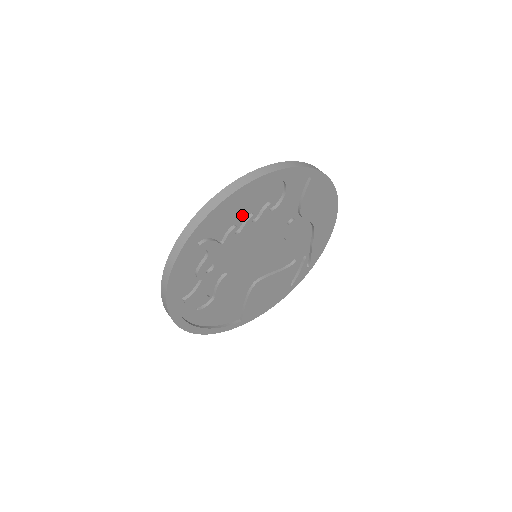
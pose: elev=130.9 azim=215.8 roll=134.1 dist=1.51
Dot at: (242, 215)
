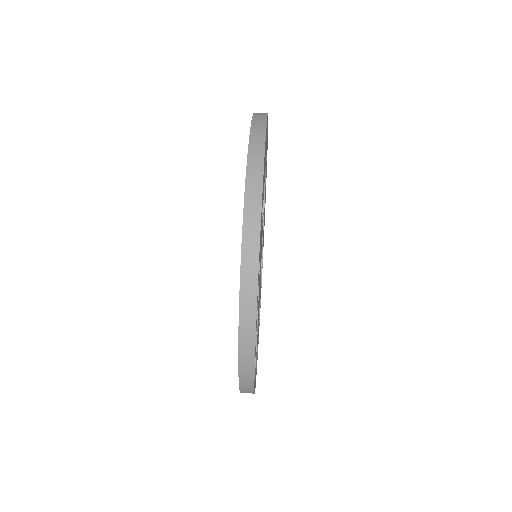
Dot at: occluded
